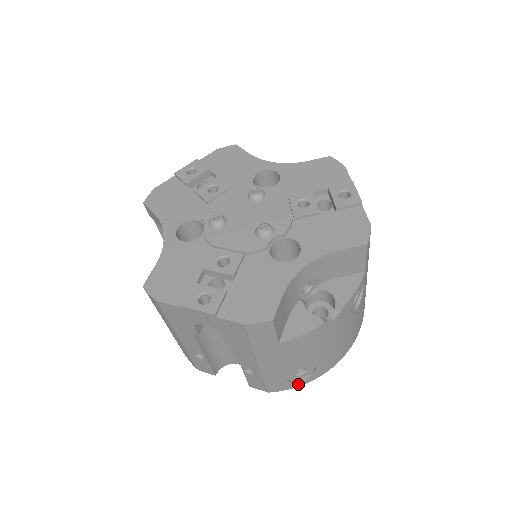
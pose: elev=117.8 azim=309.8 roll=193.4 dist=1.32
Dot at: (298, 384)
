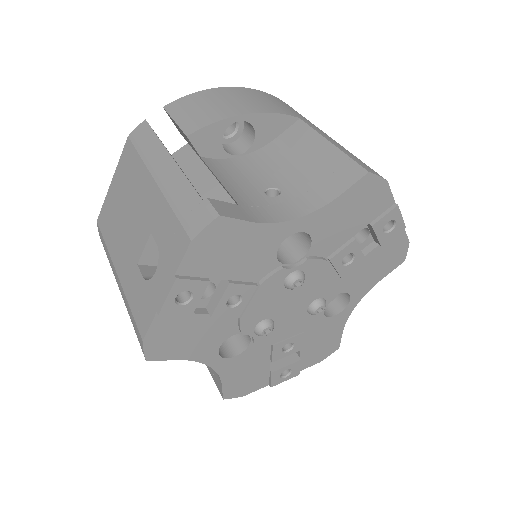
Dot at: occluded
